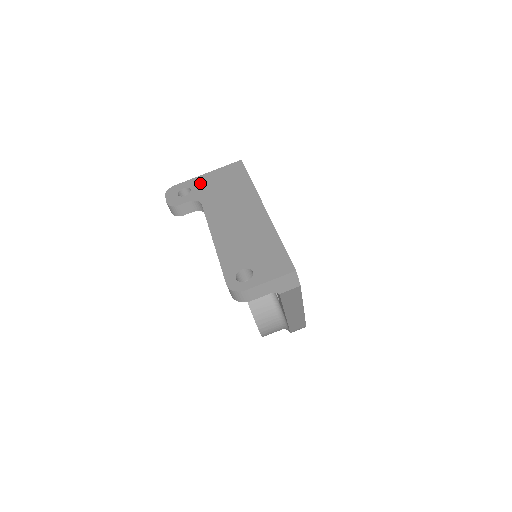
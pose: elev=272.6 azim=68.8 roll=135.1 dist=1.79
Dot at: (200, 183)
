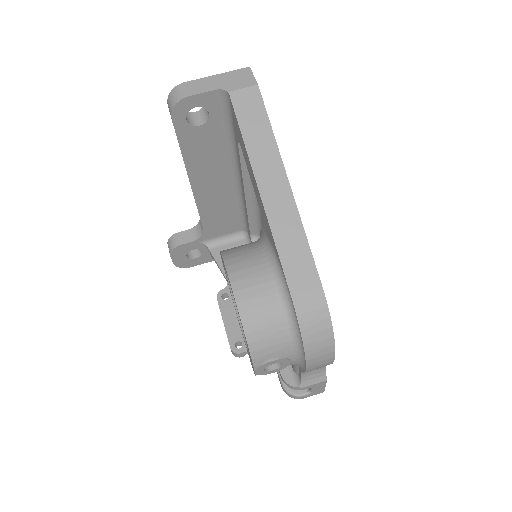
Dot at: occluded
